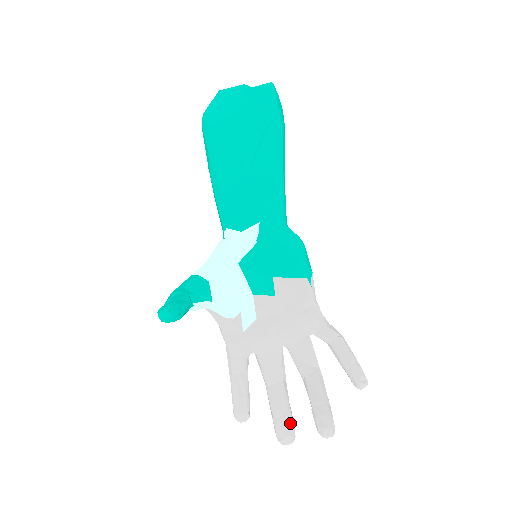
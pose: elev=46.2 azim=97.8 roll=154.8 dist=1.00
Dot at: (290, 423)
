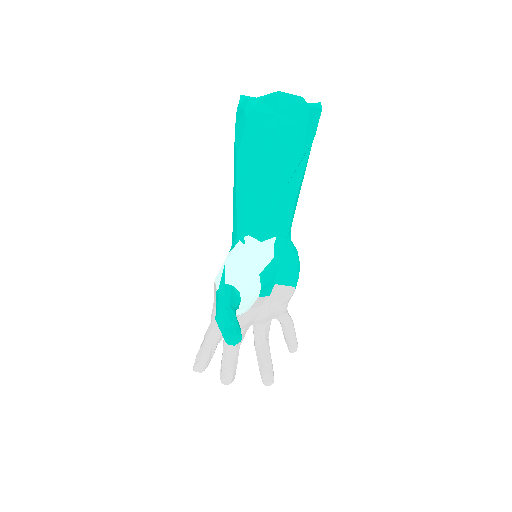
Dot at: occluded
